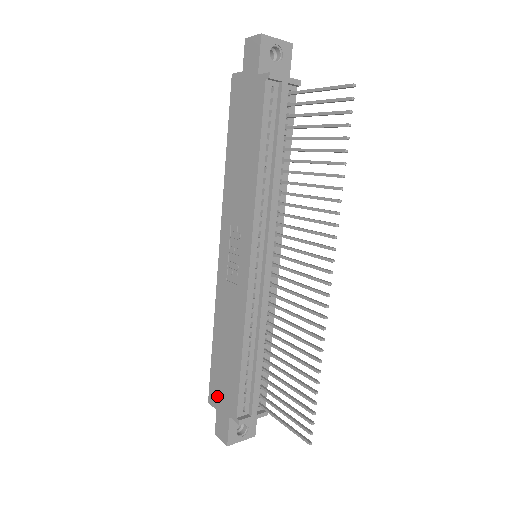
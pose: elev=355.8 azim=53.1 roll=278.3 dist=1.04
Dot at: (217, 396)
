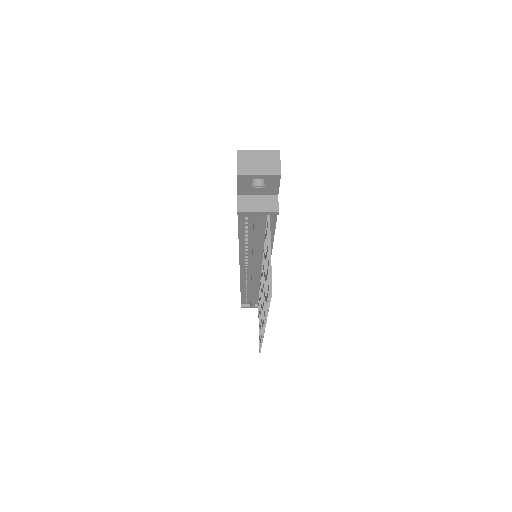
Dot at: occluded
